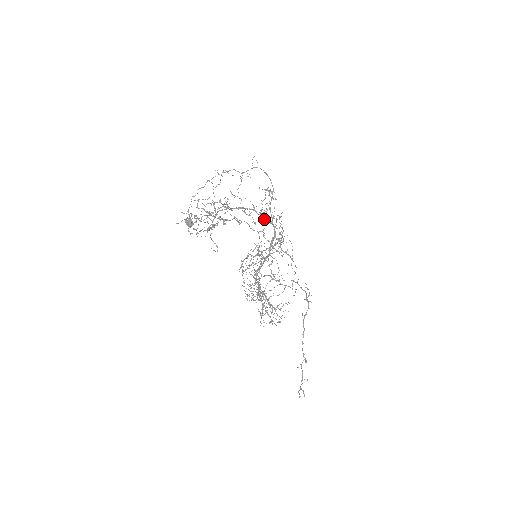
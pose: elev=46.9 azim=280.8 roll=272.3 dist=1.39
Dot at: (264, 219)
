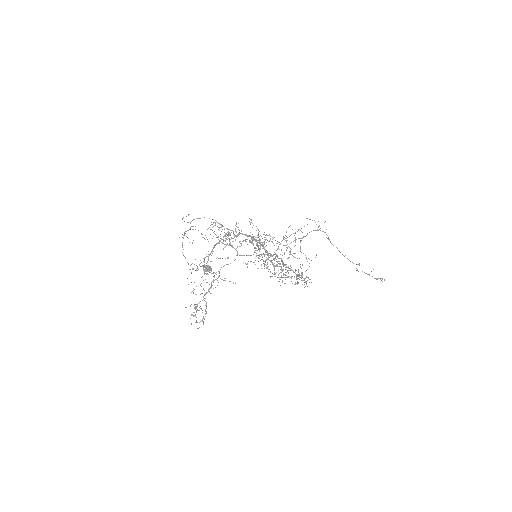
Dot at: occluded
